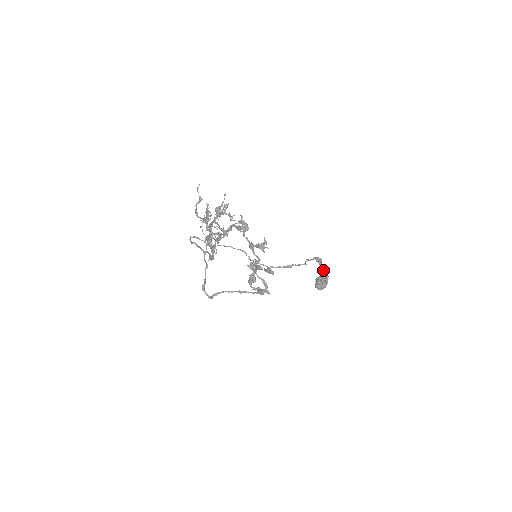
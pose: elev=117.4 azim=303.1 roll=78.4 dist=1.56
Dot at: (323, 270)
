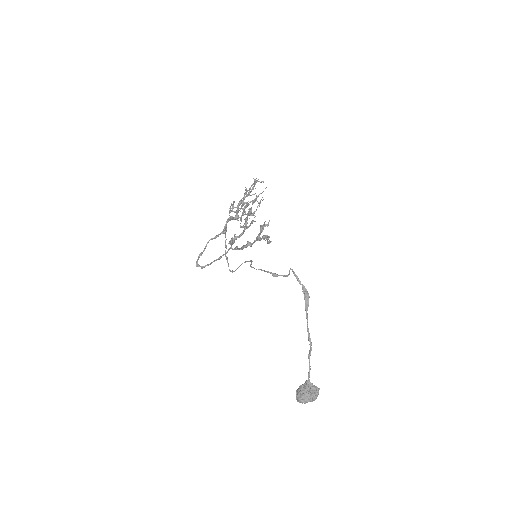
Dot at: occluded
